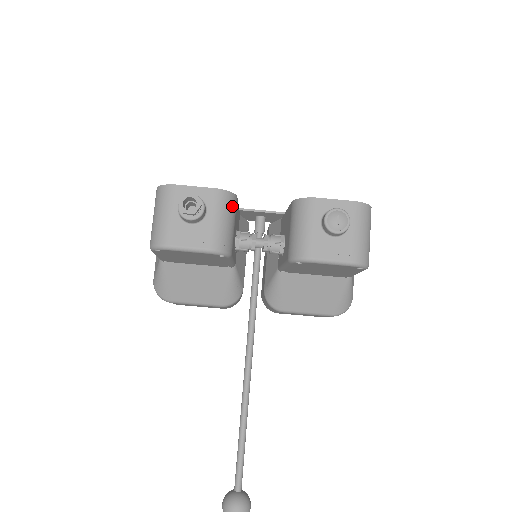
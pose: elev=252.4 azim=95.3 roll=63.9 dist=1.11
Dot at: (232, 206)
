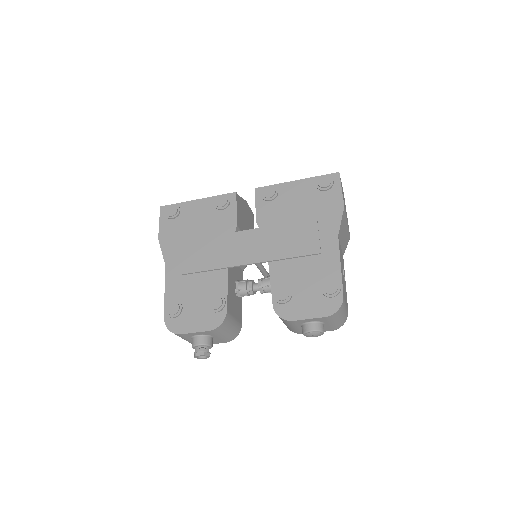
Dot at: (228, 323)
